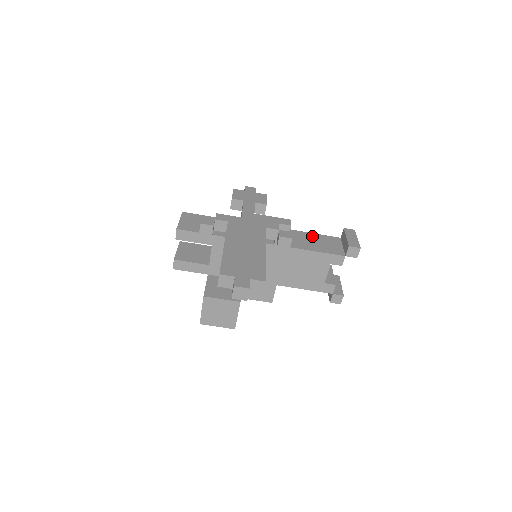
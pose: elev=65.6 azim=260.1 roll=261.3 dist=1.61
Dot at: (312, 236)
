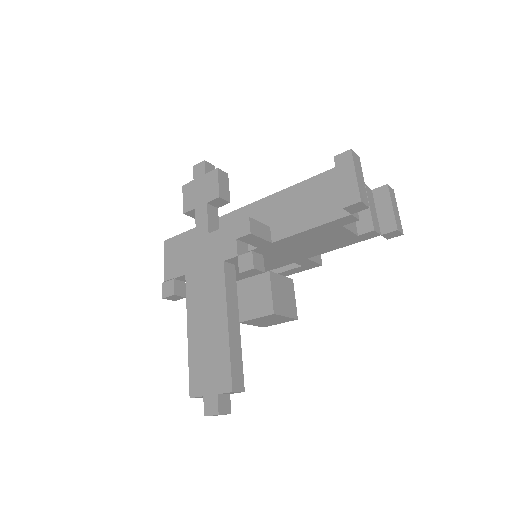
Dot at: (301, 191)
